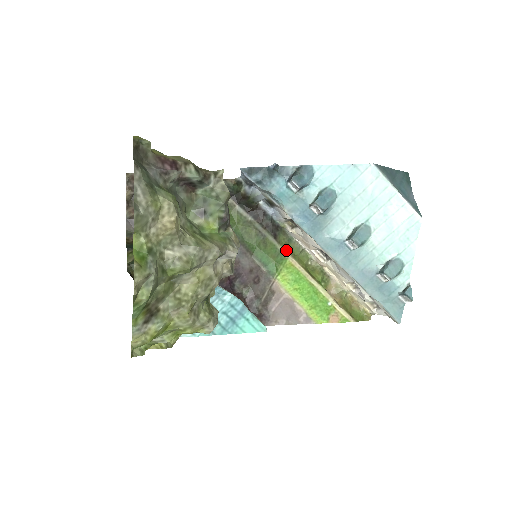
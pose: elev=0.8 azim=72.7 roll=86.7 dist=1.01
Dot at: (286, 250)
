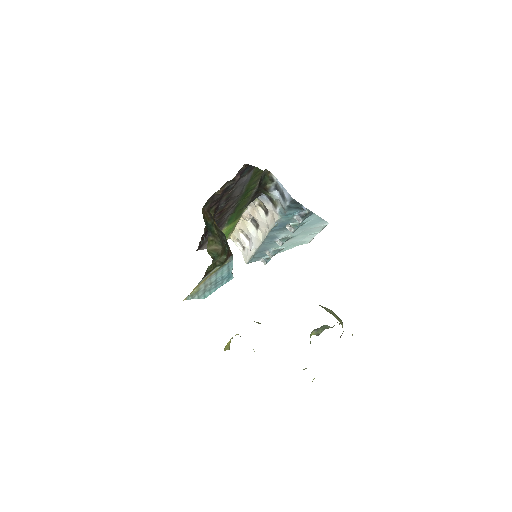
Dot at: occluded
